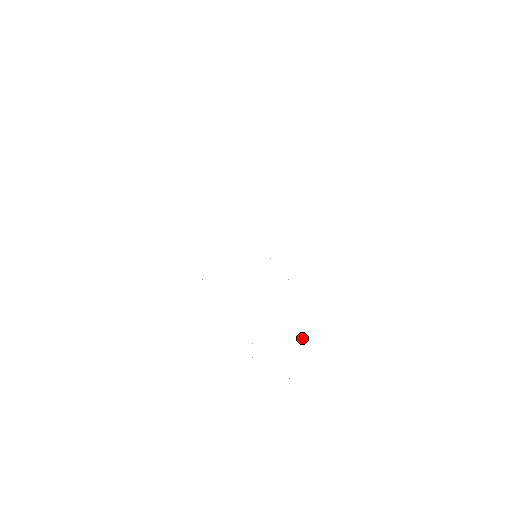
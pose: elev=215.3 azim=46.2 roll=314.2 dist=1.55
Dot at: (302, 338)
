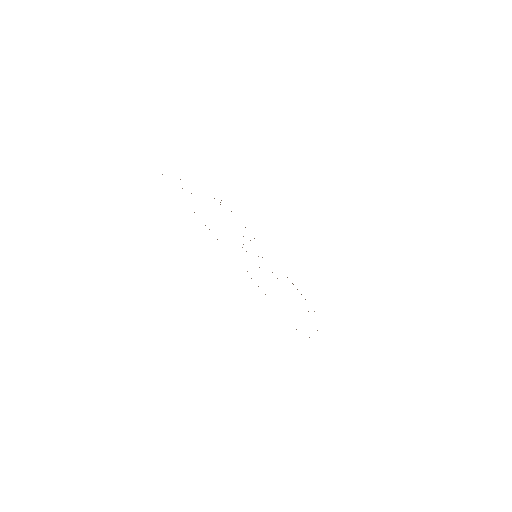
Dot at: occluded
